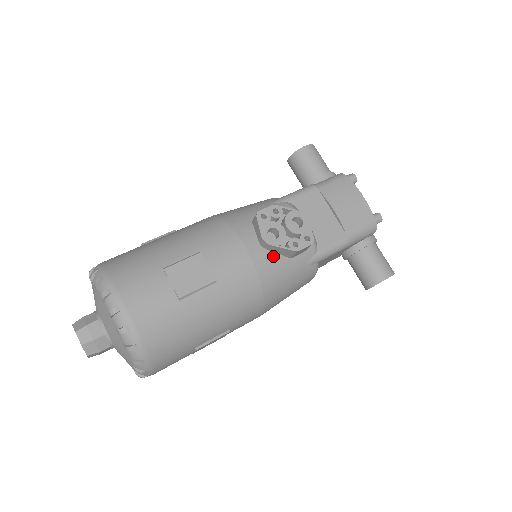
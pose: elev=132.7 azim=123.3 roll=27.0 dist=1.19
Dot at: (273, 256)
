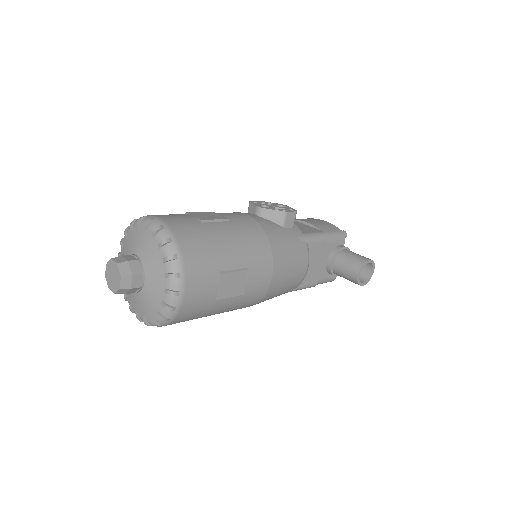
Dot at: (269, 222)
